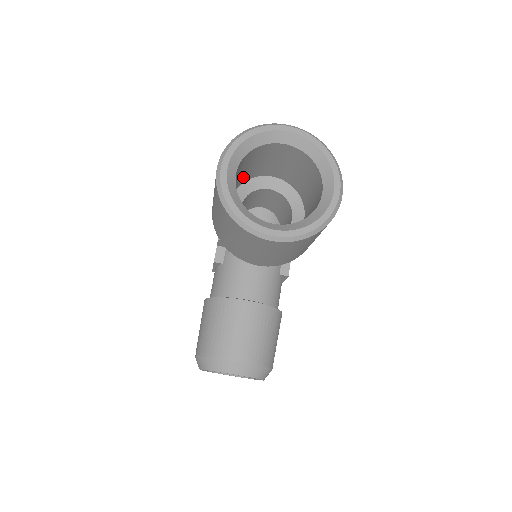
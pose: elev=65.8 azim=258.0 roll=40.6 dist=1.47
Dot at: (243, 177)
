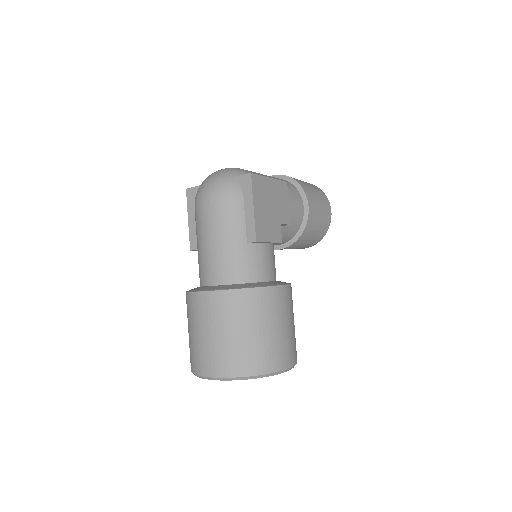
Dot at: occluded
